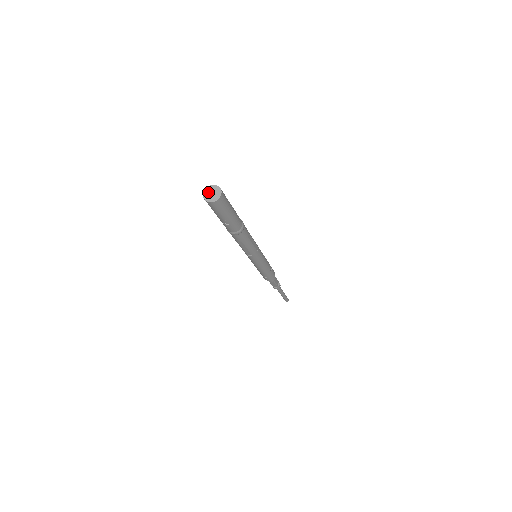
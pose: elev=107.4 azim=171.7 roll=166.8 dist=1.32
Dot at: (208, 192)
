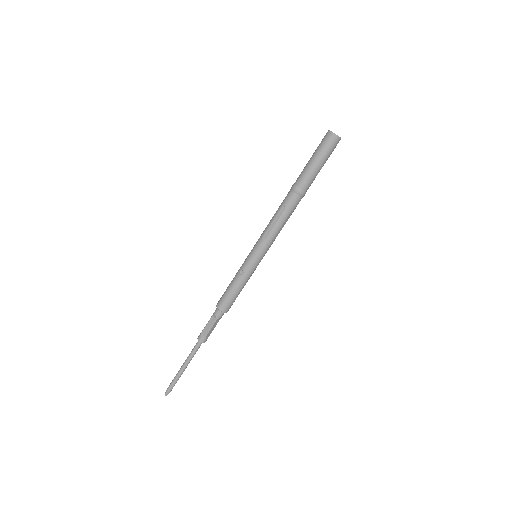
Dot at: occluded
